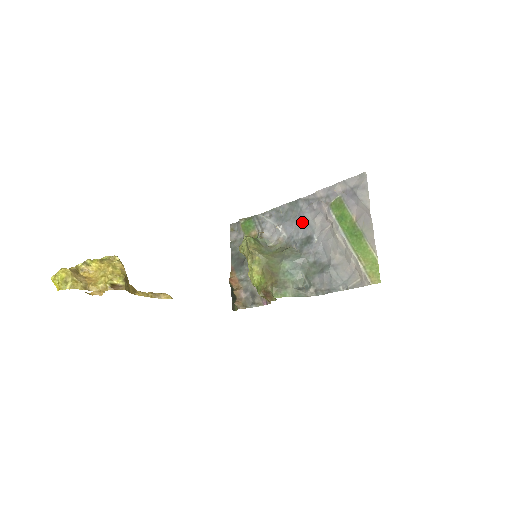
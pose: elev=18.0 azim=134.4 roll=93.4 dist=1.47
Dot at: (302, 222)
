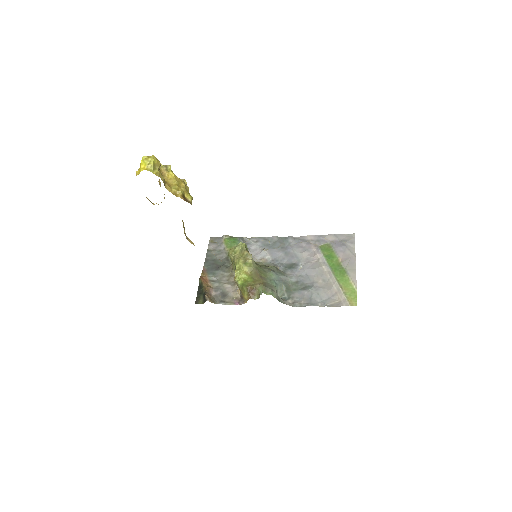
Dot at: (289, 252)
